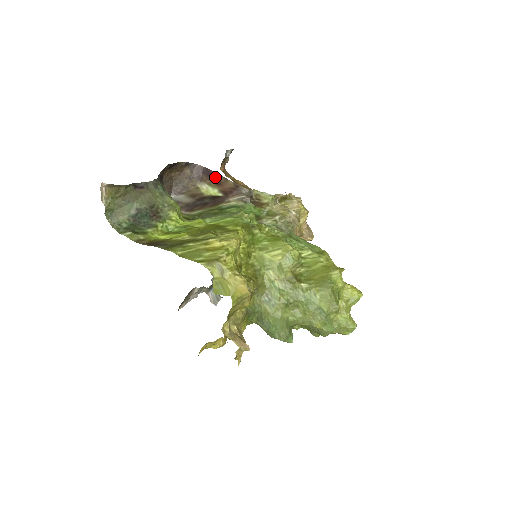
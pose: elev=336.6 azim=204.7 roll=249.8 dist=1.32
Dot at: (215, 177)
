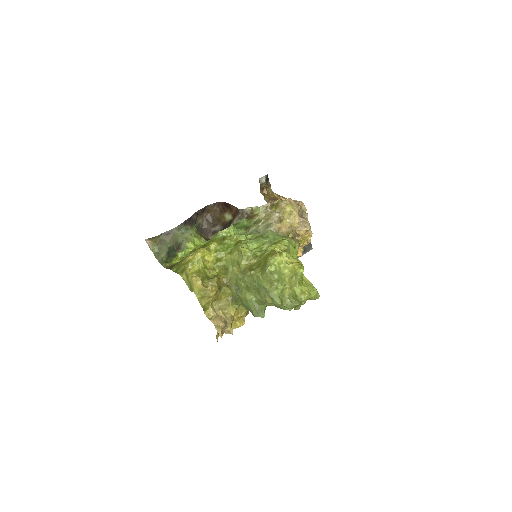
Dot at: (229, 207)
